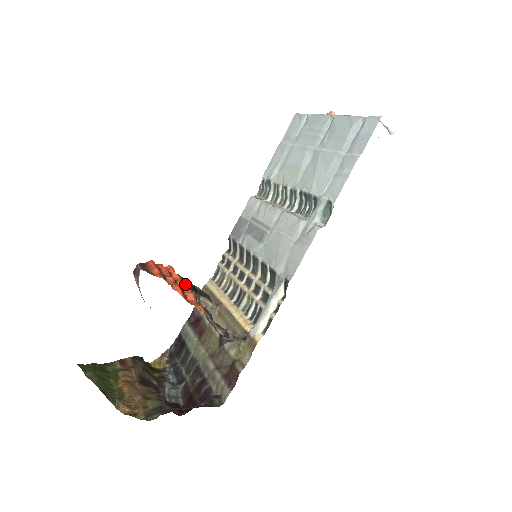
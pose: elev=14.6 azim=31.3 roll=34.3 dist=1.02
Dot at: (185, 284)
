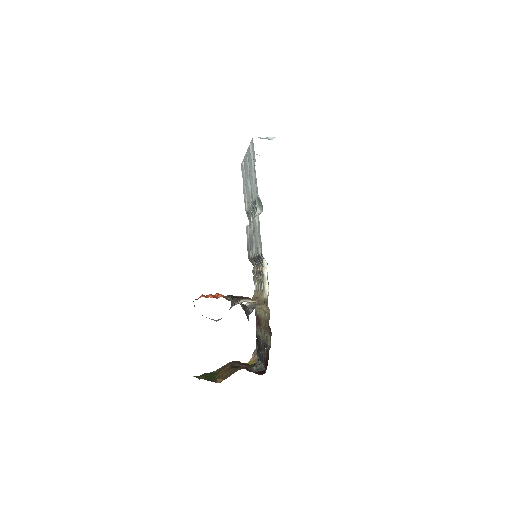
Dot at: occluded
